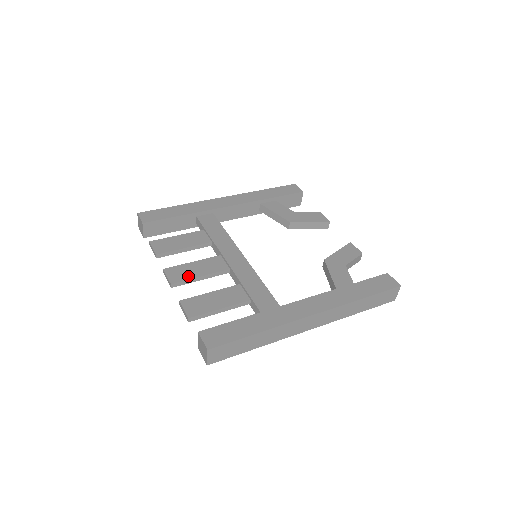
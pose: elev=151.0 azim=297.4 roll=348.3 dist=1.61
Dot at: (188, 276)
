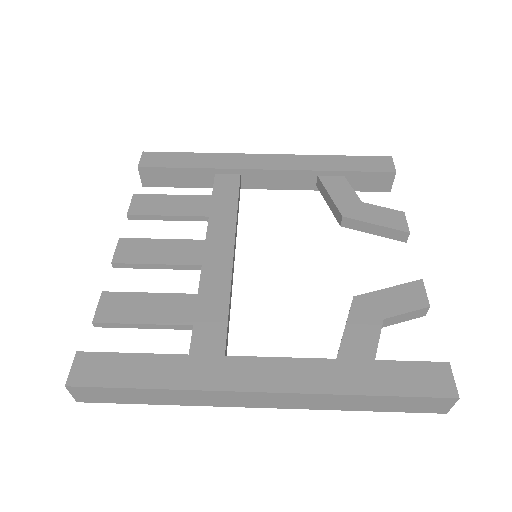
Dot at: (140, 258)
